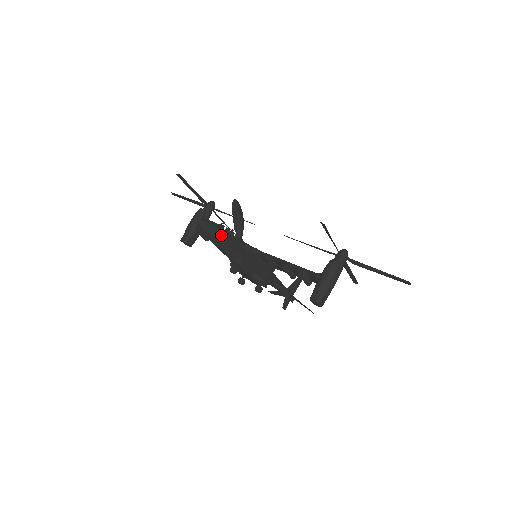
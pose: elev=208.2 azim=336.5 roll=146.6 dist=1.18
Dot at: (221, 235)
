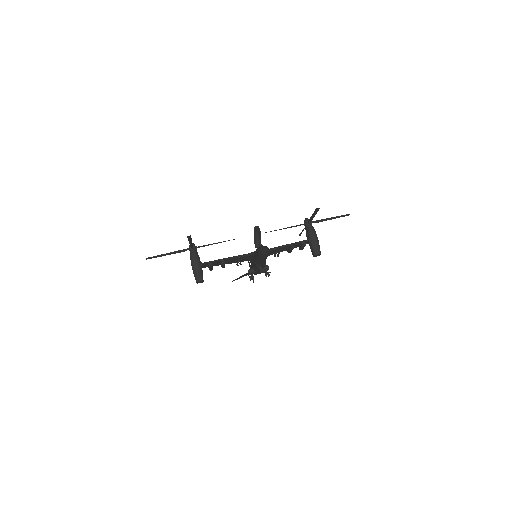
Dot at: occluded
